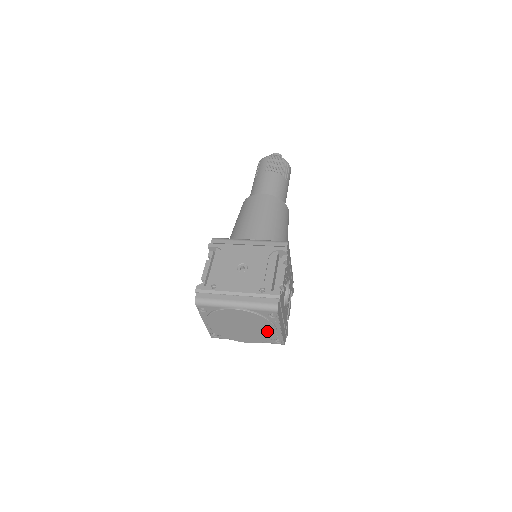
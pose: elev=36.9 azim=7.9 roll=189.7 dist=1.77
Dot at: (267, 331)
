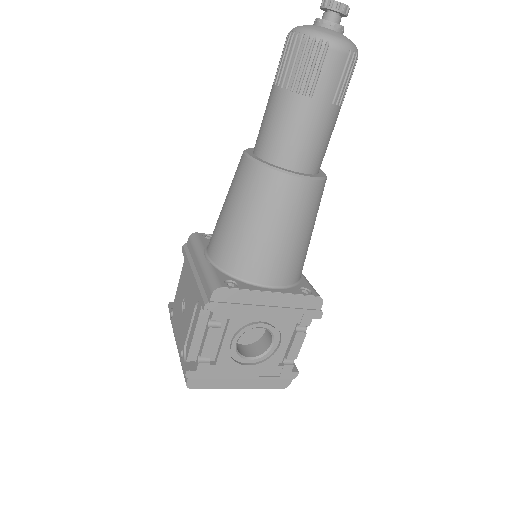
Dot at: occluded
